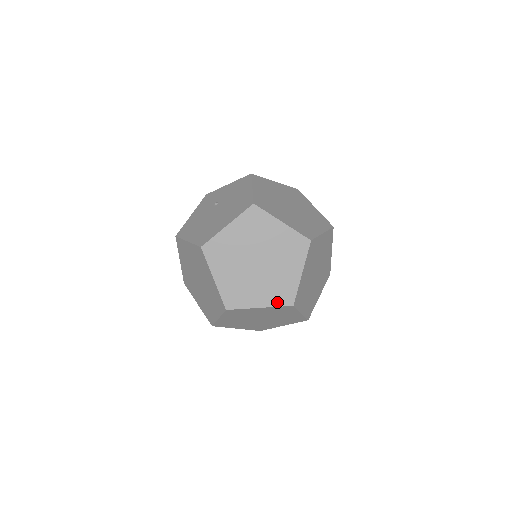
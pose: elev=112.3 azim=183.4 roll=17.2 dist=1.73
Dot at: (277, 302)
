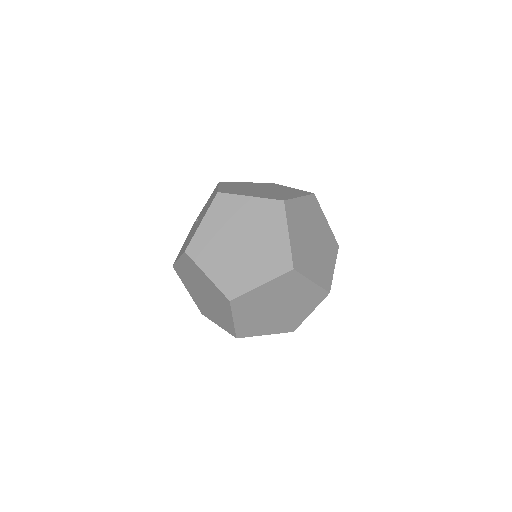
Dot at: (276, 272)
